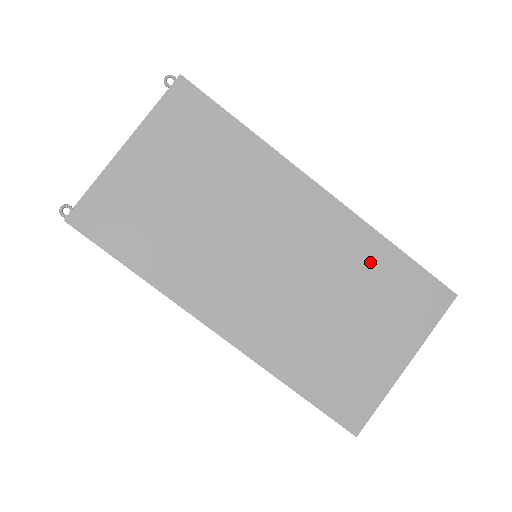
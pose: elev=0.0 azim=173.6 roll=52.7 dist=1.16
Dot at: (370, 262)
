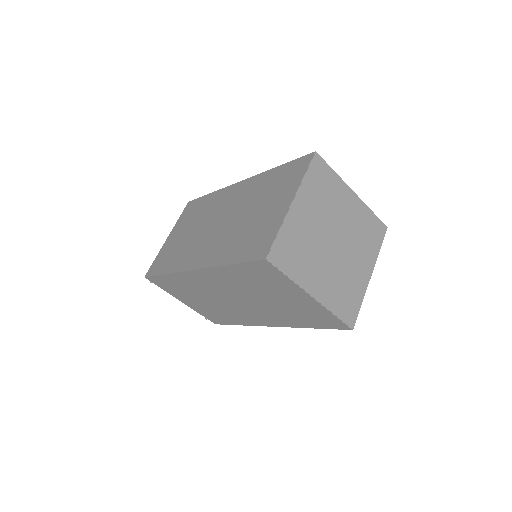
Dot at: (264, 183)
